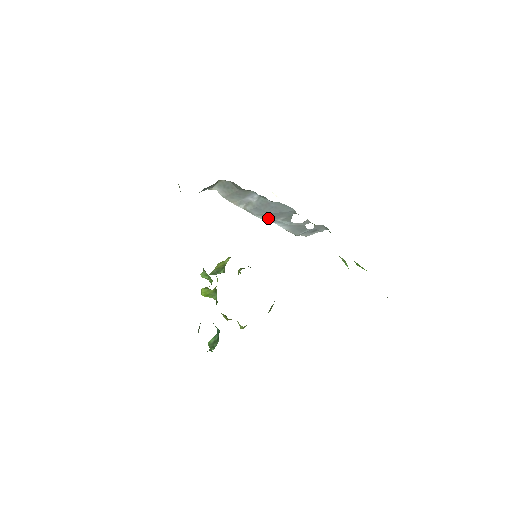
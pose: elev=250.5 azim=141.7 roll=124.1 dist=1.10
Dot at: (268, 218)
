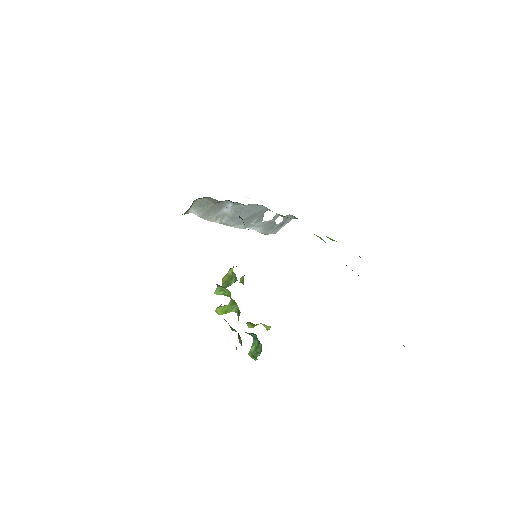
Dot at: (243, 225)
